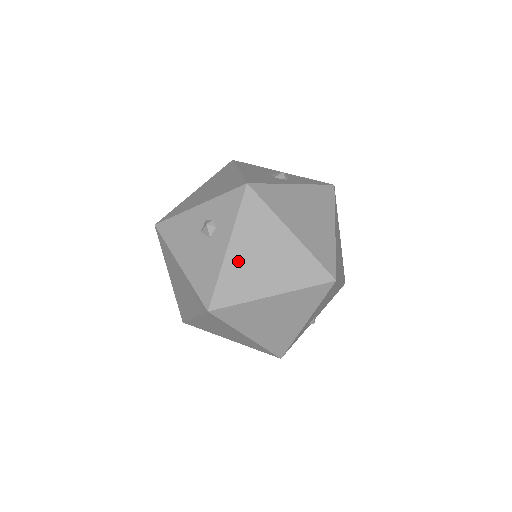
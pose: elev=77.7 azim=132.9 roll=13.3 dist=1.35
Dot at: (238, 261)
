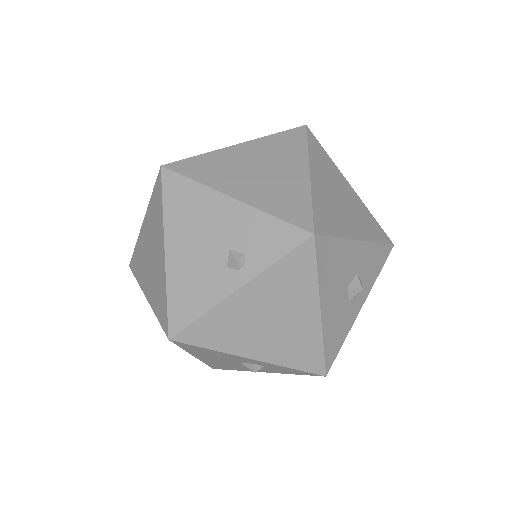
Dot at: occluded
